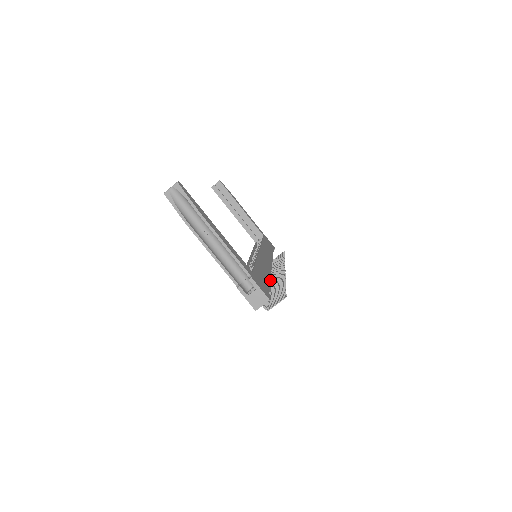
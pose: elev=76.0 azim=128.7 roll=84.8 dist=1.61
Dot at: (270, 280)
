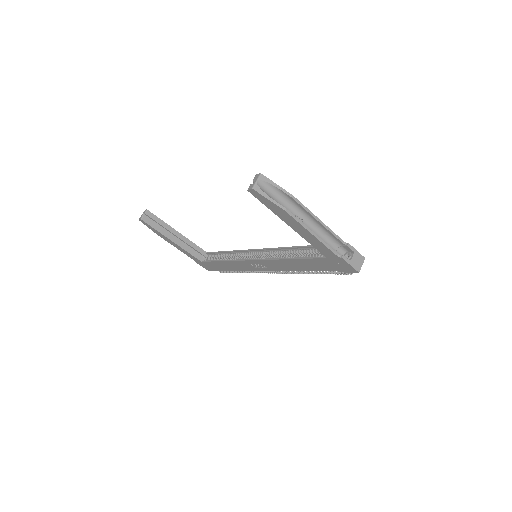
Dot at: (279, 272)
